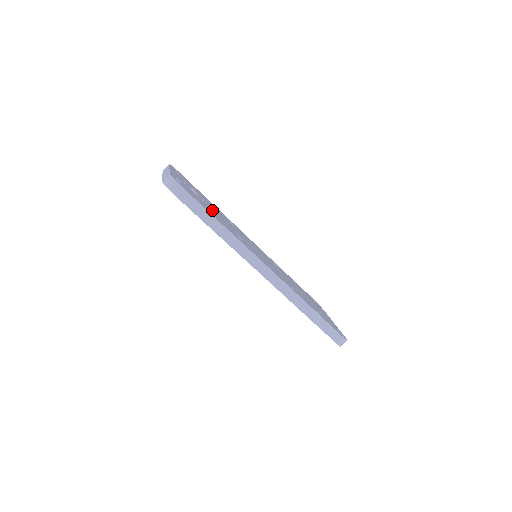
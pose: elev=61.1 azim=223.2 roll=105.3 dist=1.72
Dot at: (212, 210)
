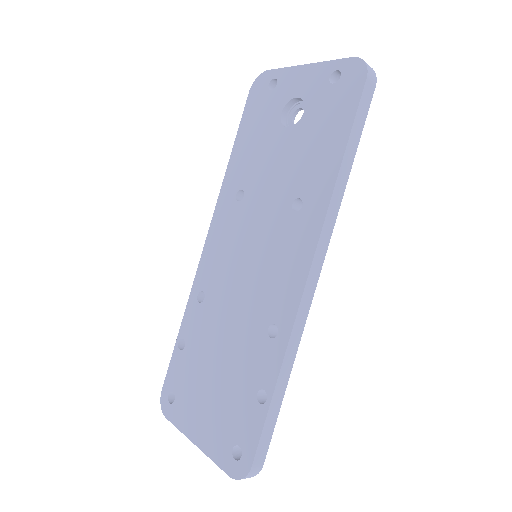
Dot at: occluded
